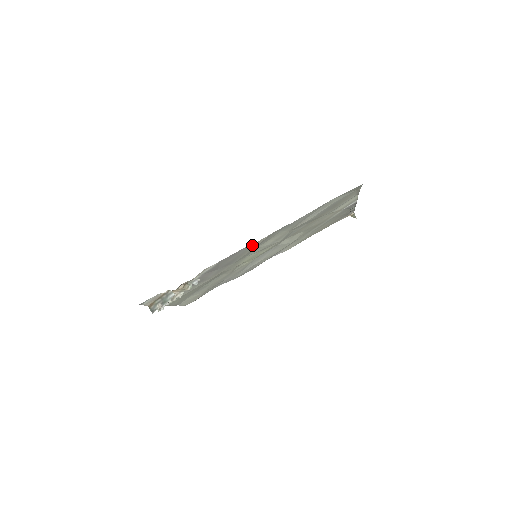
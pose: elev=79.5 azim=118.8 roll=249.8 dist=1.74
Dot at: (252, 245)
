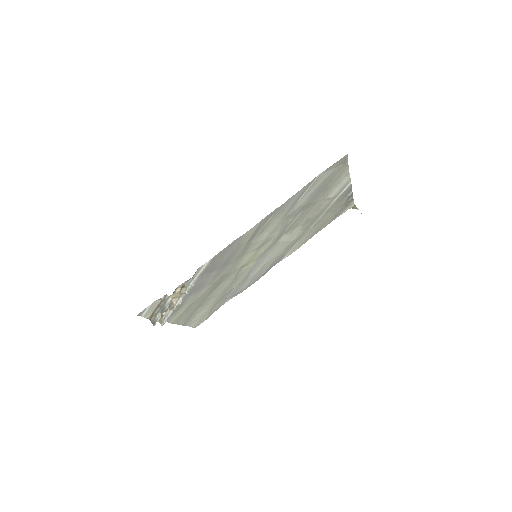
Dot at: (244, 236)
